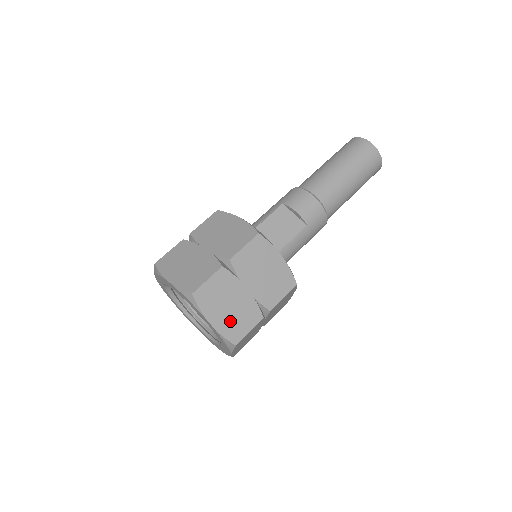
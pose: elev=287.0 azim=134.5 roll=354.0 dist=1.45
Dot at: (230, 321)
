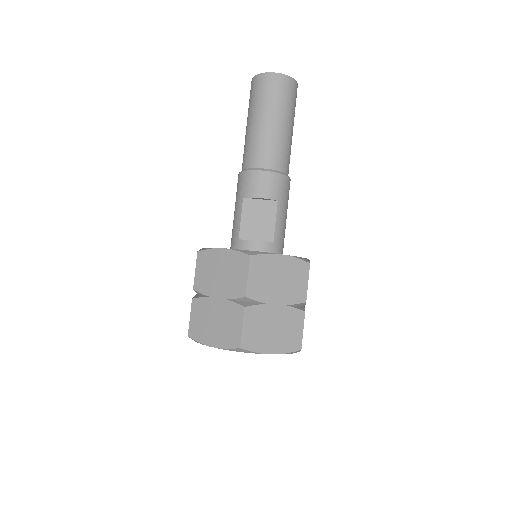
Dot at: (283, 338)
